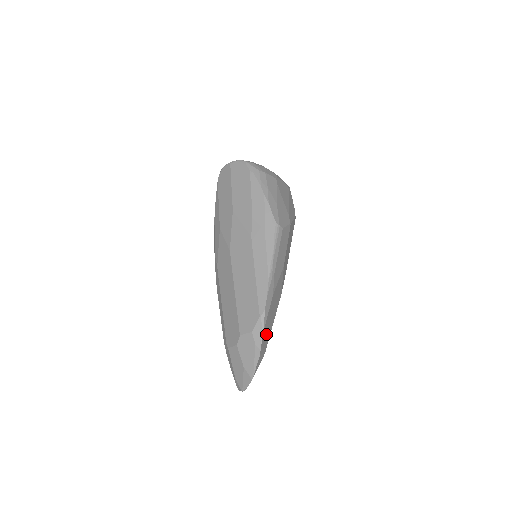
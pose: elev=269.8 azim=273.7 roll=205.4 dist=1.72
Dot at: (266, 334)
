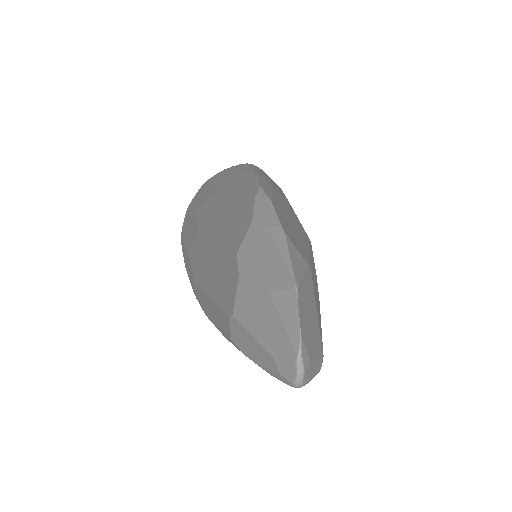
Dot at: (289, 230)
